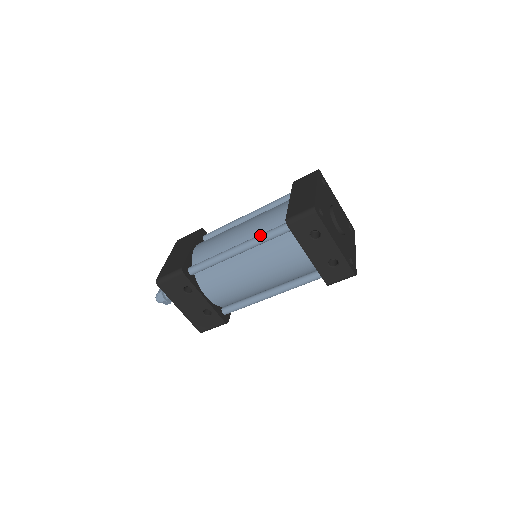
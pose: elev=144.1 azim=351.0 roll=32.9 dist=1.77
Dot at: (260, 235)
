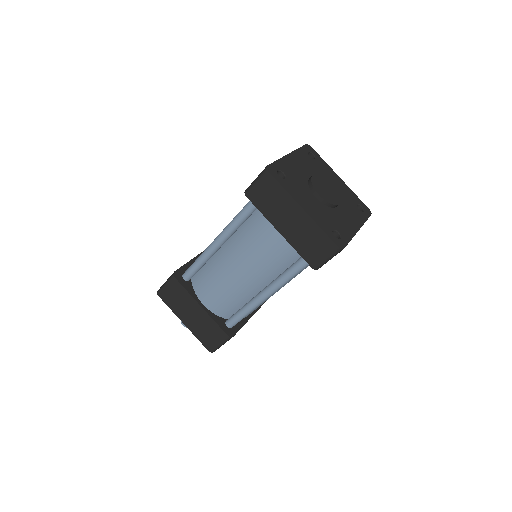
Dot at: (284, 280)
